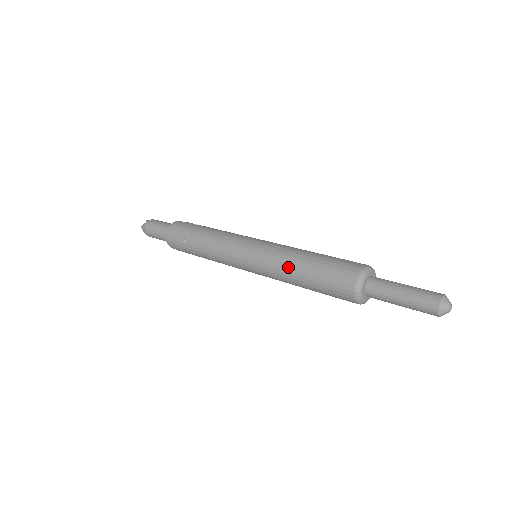
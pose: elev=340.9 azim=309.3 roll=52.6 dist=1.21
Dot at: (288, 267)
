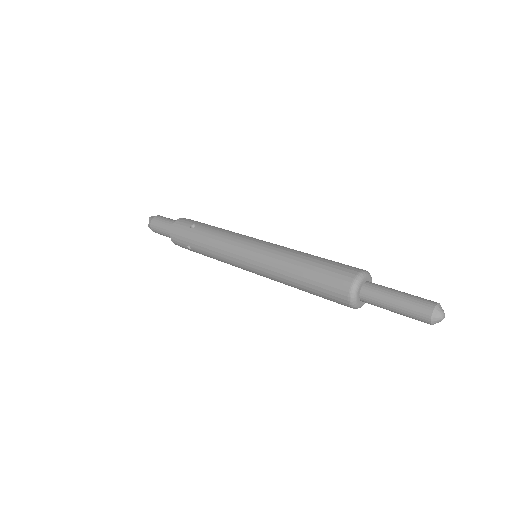
Dot at: (293, 254)
